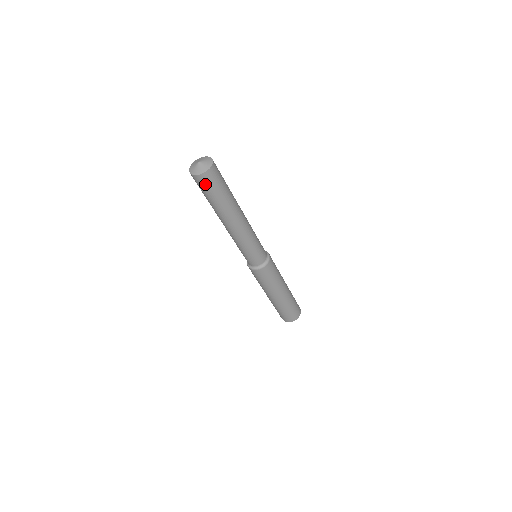
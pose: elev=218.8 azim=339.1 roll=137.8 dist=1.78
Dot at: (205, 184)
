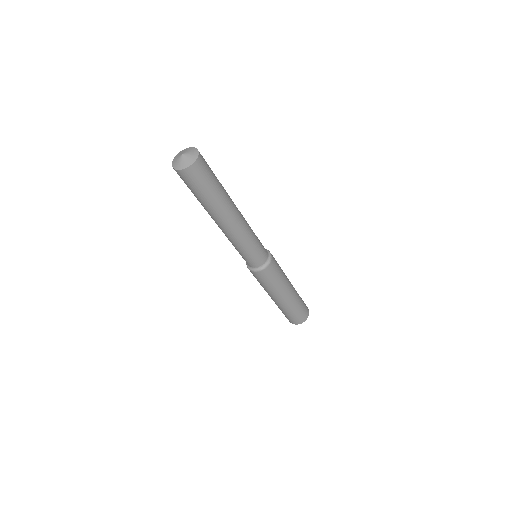
Dot at: (189, 180)
